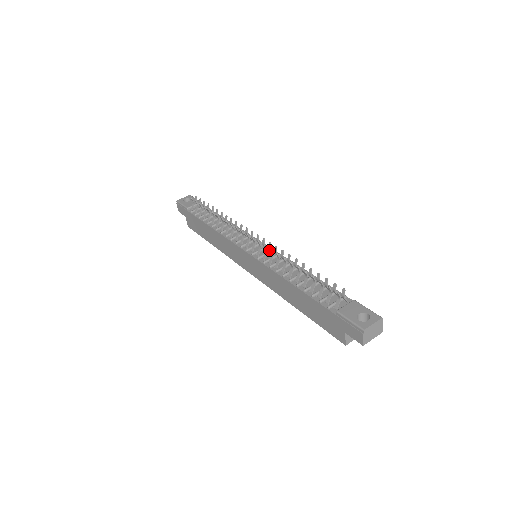
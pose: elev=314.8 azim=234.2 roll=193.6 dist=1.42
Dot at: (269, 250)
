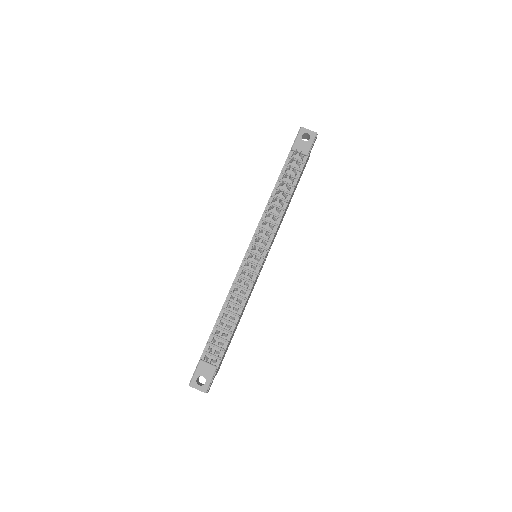
Dot at: (256, 270)
